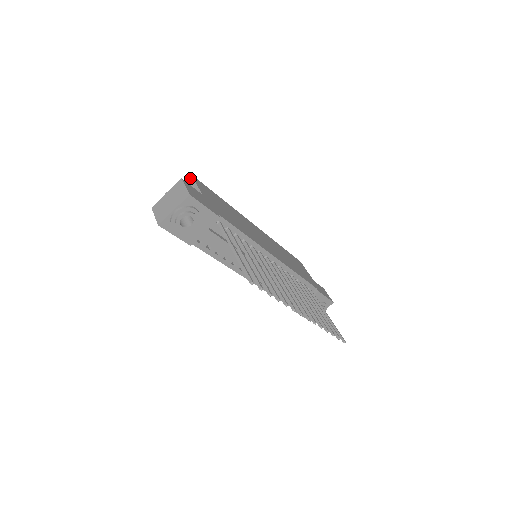
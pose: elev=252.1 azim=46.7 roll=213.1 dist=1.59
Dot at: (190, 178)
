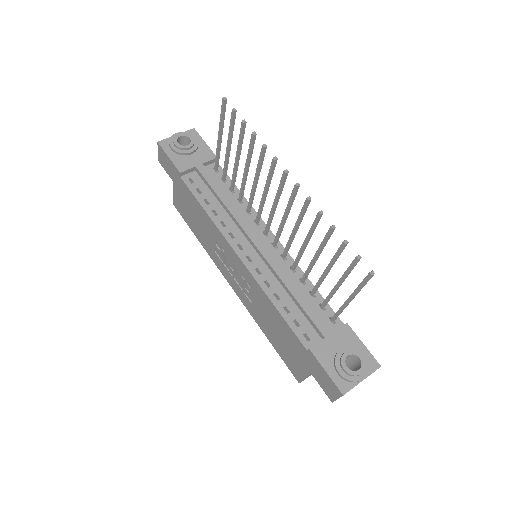
Dot at: occluded
